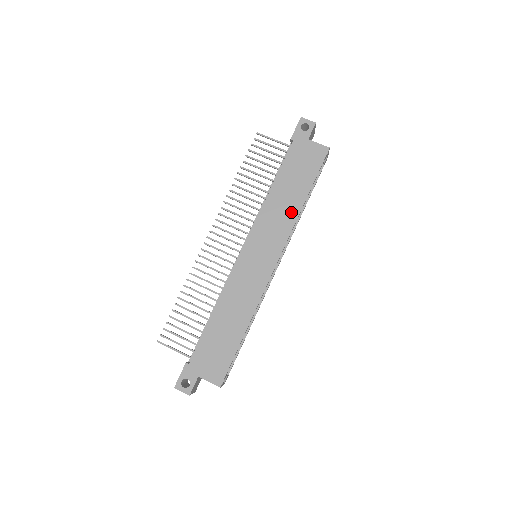
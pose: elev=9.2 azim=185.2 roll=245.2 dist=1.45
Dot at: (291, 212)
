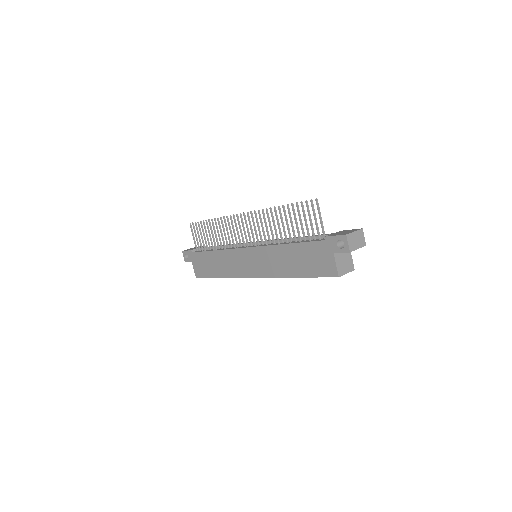
Dot at: (282, 270)
